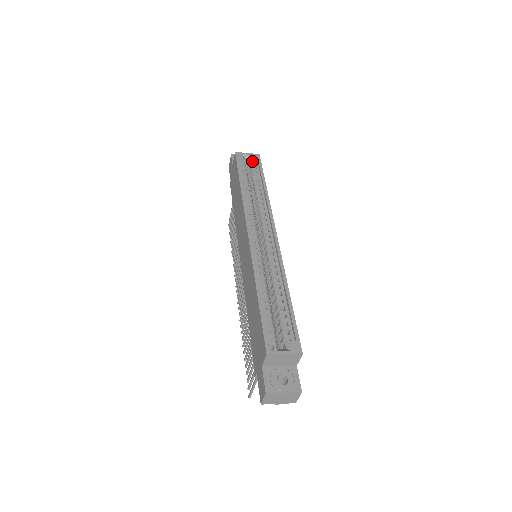
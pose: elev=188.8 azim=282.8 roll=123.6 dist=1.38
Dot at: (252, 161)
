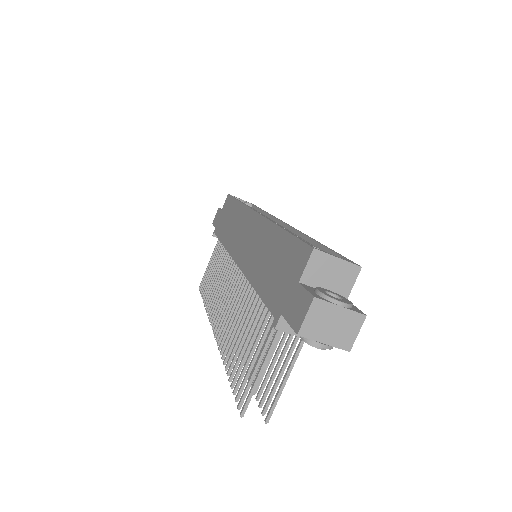
Dot at: (246, 204)
